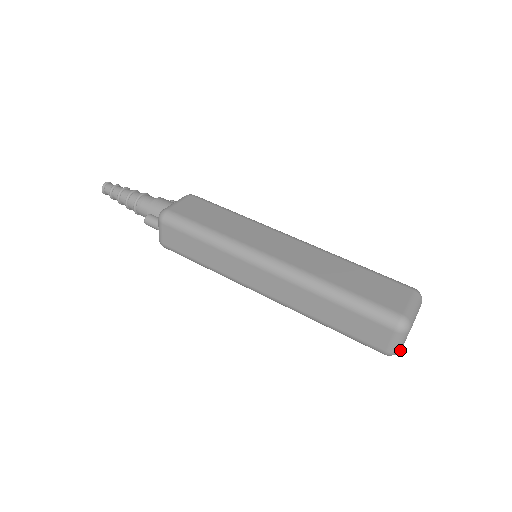
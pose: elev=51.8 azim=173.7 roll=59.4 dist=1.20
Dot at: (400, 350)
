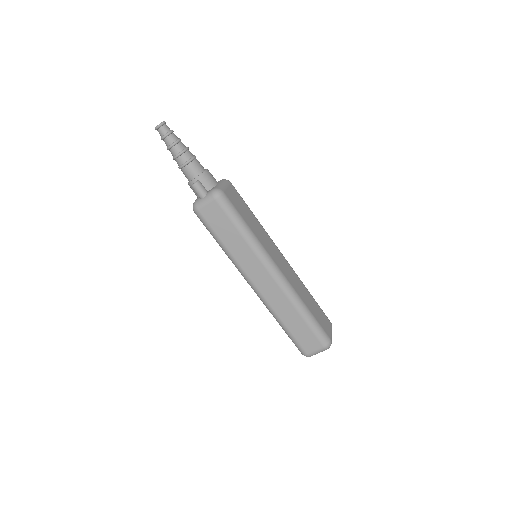
Dot at: occluded
